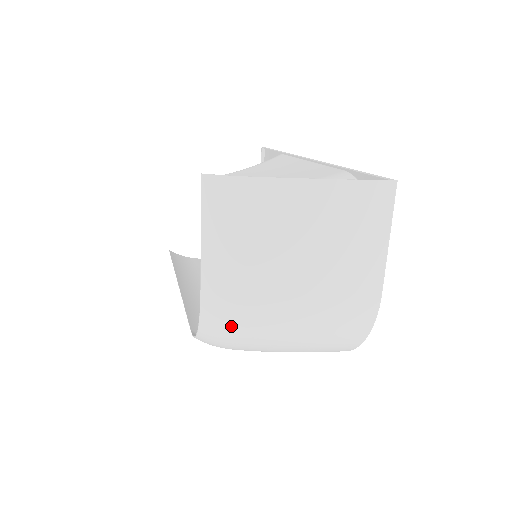
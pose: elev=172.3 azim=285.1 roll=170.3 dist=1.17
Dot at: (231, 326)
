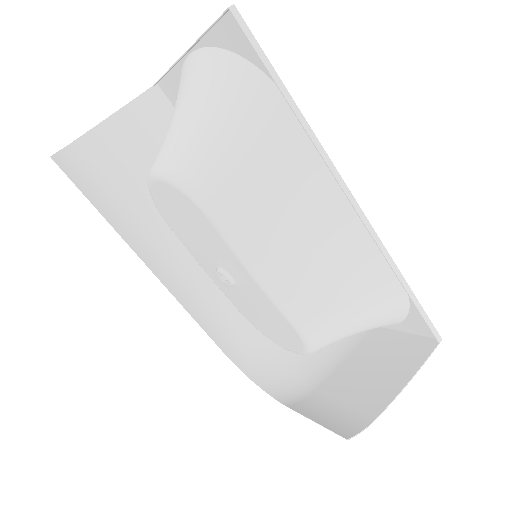
Dot at: (289, 385)
